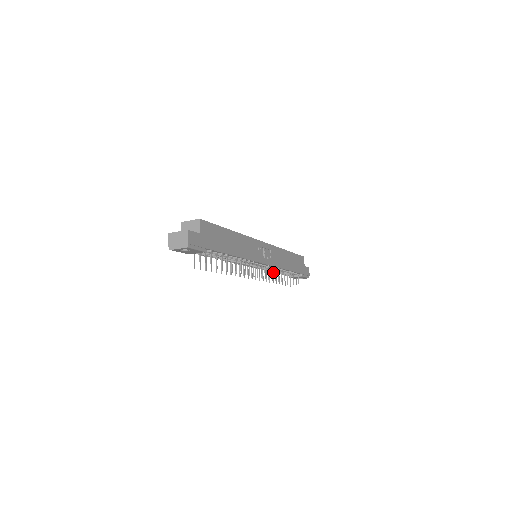
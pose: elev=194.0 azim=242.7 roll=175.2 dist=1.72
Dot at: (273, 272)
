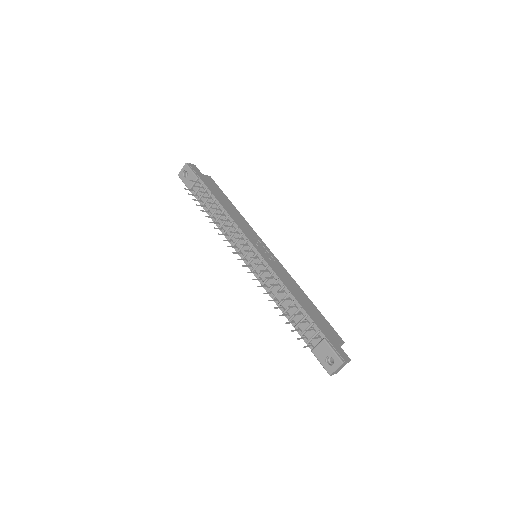
Dot at: (277, 301)
